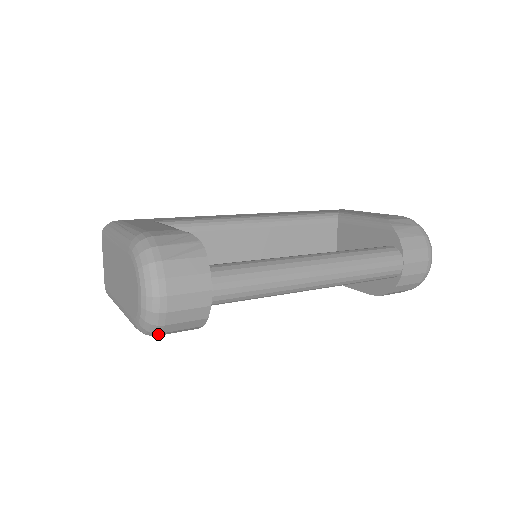
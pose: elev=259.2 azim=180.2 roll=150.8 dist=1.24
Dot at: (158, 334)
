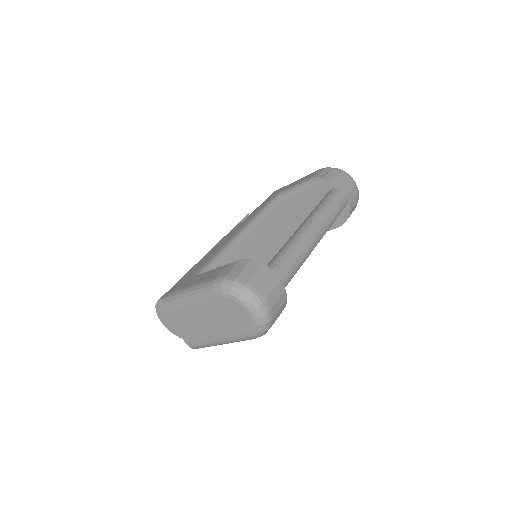
Dot at: occluded
